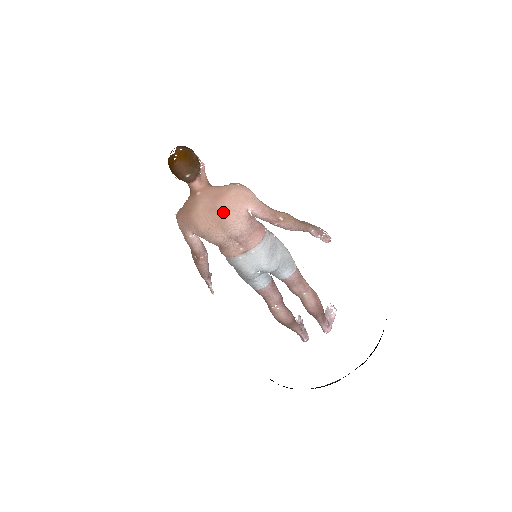
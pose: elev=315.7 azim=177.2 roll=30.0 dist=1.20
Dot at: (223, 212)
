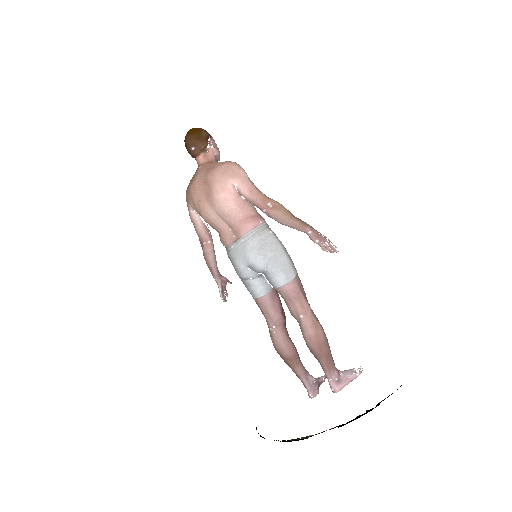
Dot at: (211, 183)
